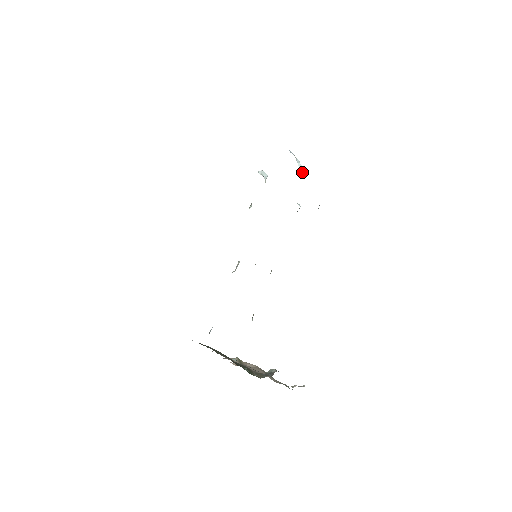
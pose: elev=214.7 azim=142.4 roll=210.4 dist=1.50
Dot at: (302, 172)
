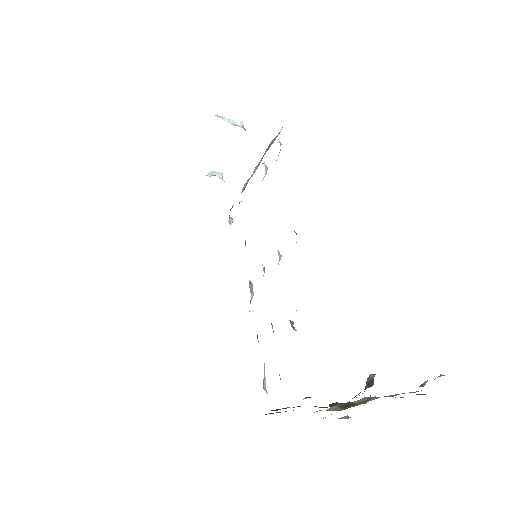
Dot at: occluded
